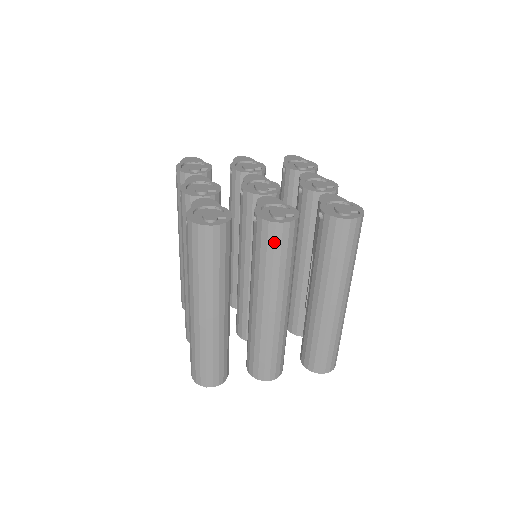
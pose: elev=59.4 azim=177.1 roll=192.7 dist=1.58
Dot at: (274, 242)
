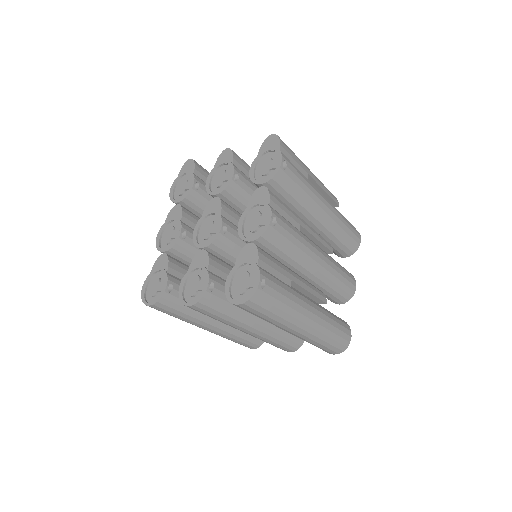
Dot at: occluded
